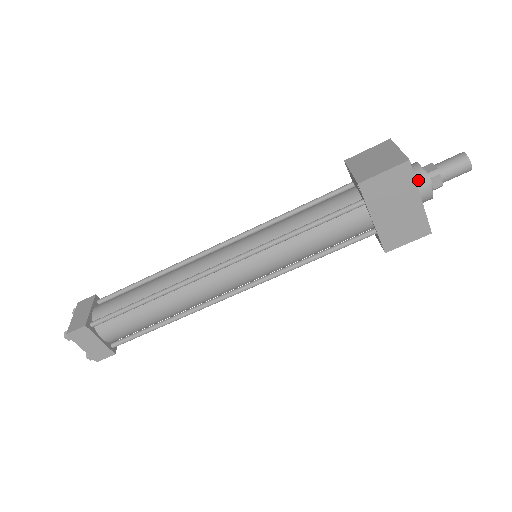
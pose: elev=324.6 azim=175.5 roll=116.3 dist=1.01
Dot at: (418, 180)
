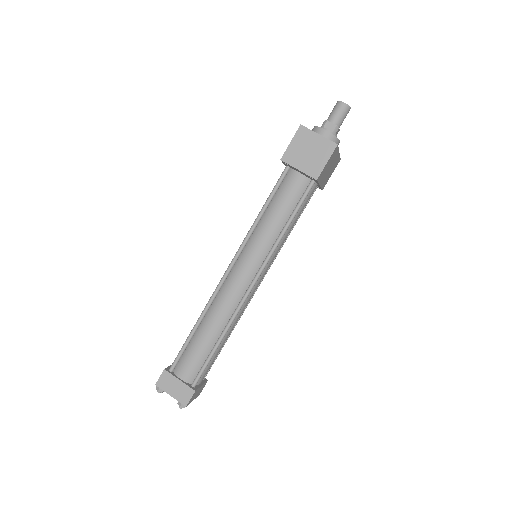
Dot at: occluded
